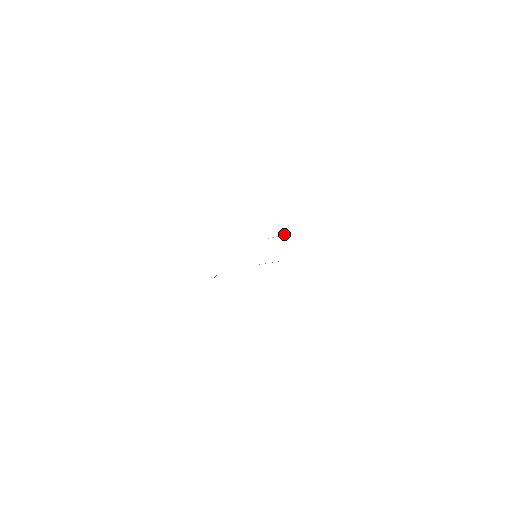
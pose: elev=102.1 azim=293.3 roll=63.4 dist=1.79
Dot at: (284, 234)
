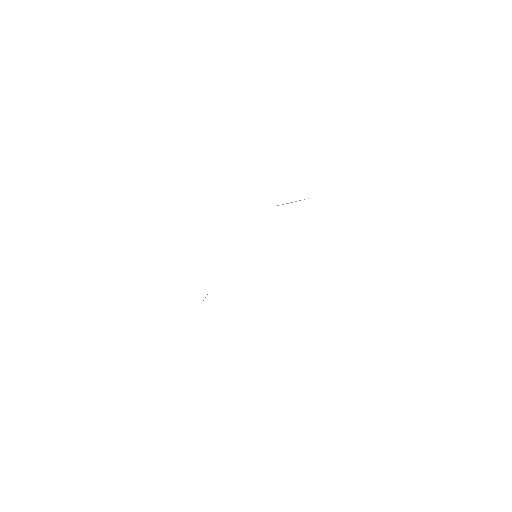
Dot at: (299, 200)
